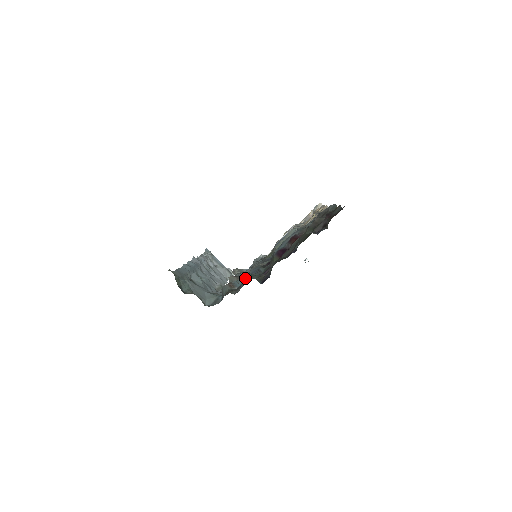
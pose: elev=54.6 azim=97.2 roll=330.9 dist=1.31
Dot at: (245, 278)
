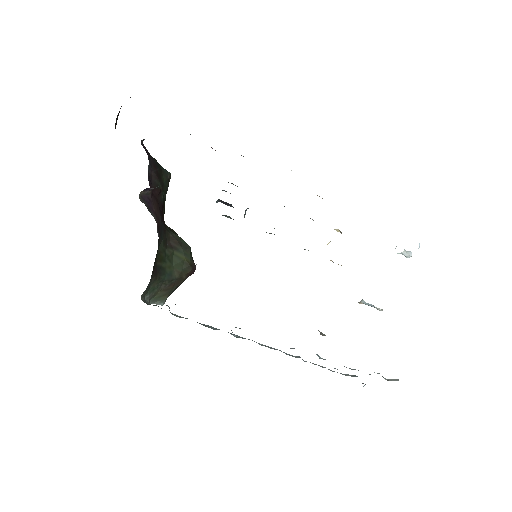
Dot at: occluded
